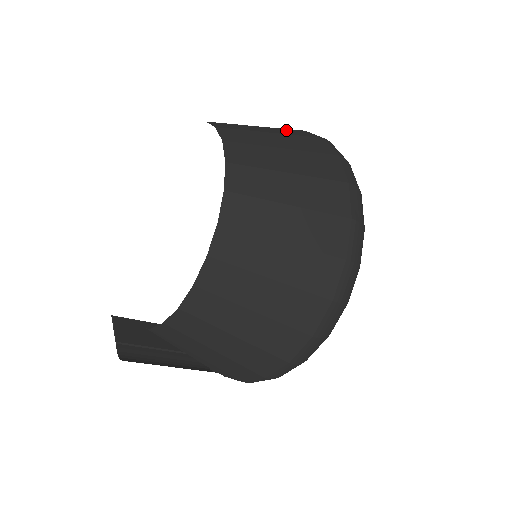
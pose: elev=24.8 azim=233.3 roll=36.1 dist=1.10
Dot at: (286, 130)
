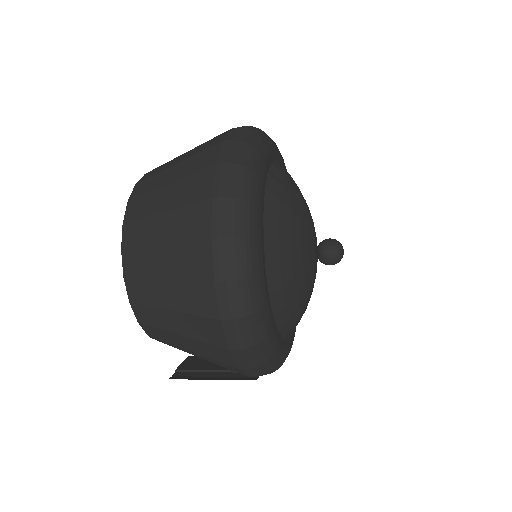
Dot at: occluded
